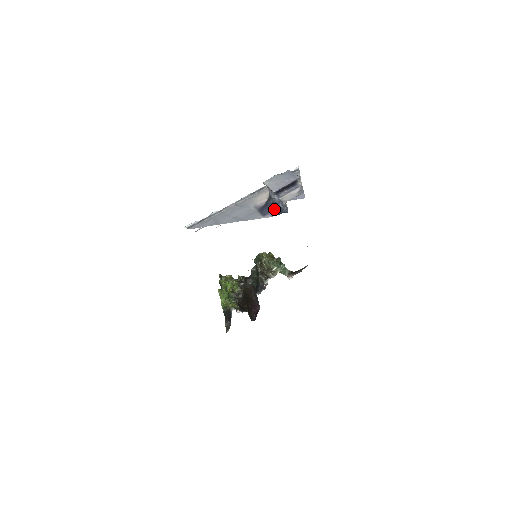
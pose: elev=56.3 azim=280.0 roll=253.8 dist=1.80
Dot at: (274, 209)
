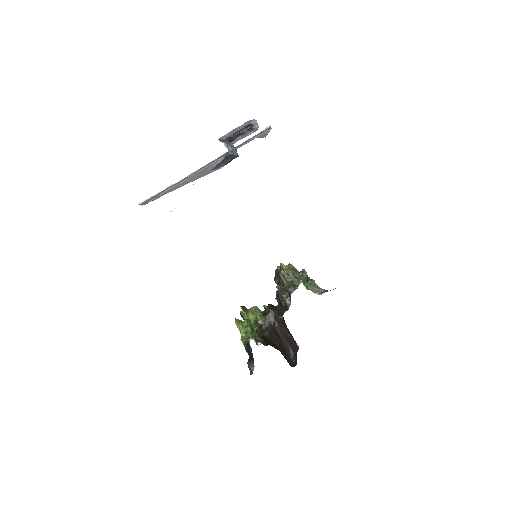
Dot at: (227, 160)
